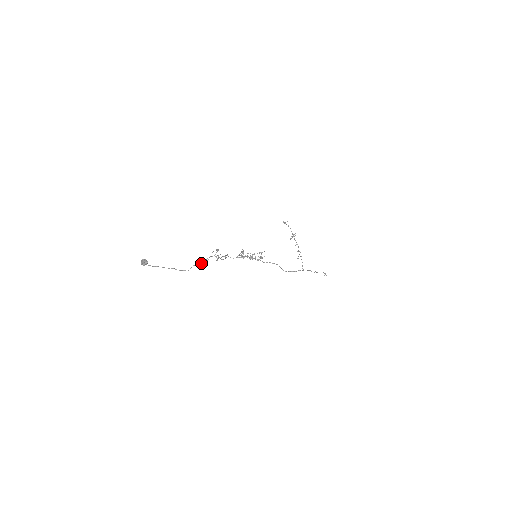
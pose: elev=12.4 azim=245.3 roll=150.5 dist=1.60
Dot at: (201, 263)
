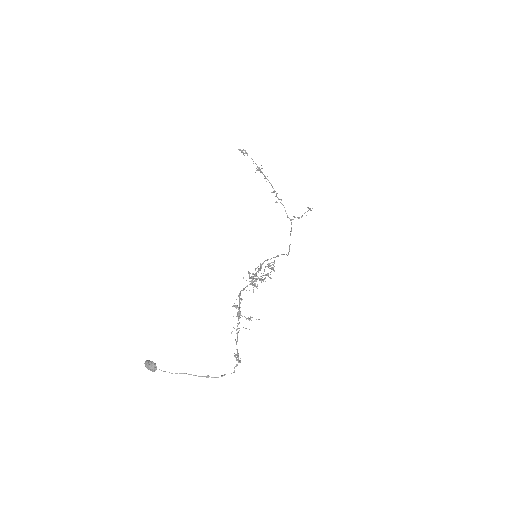
Dot at: (238, 353)
